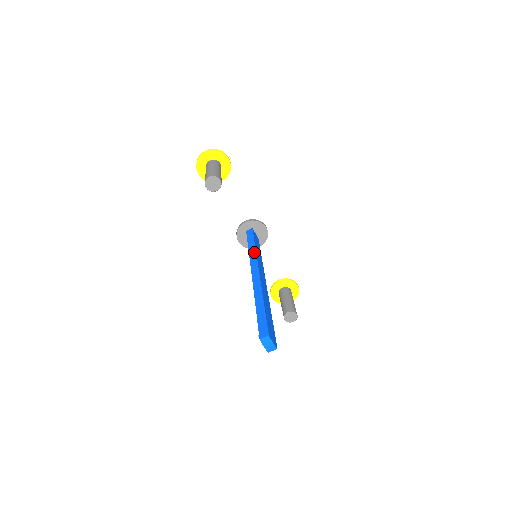
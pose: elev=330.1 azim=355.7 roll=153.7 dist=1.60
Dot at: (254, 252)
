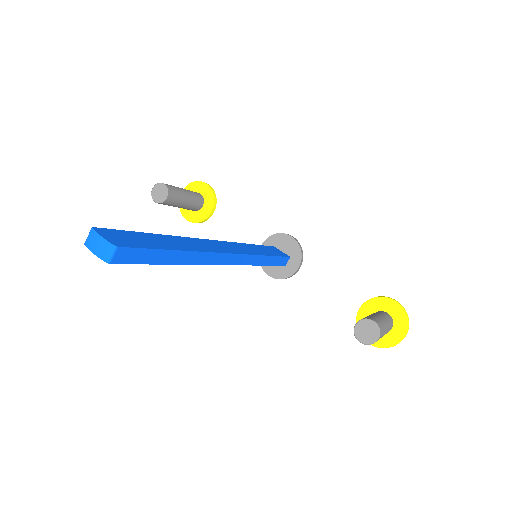
Dot at: occluded
